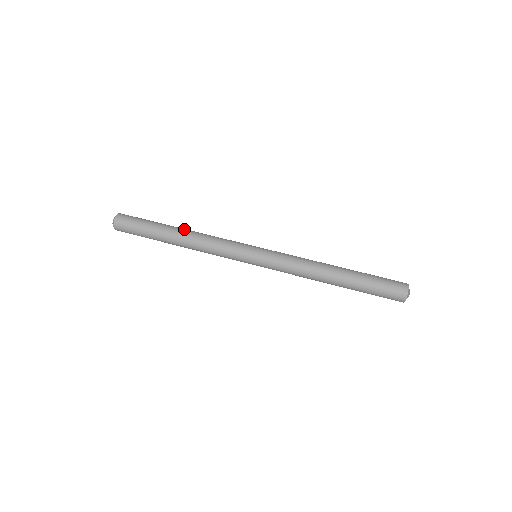
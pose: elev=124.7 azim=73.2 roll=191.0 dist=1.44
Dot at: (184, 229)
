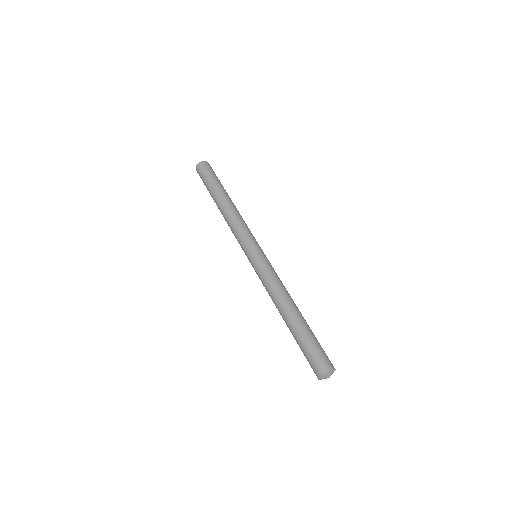
Dot at: occluded
